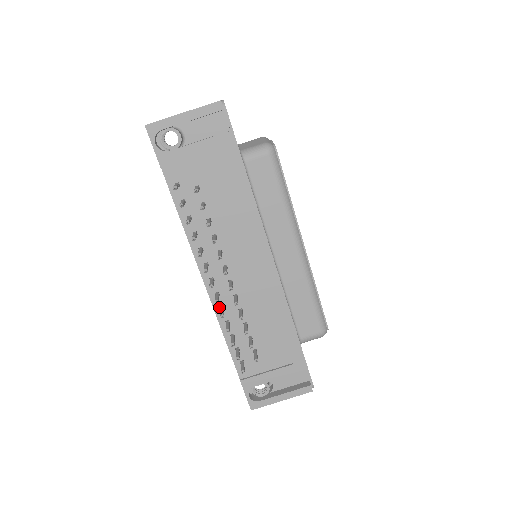
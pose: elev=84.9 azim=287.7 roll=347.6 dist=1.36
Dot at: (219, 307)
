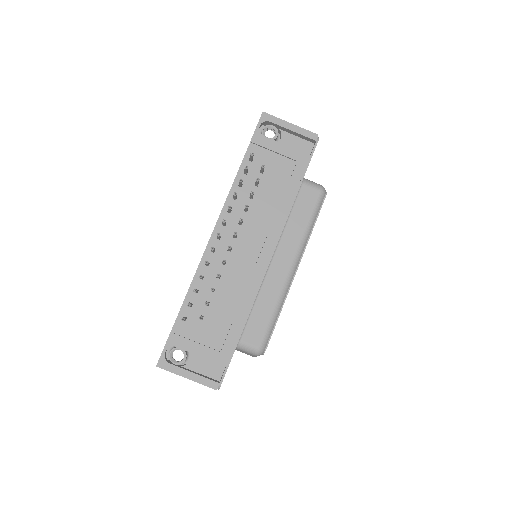
Dot at: occluded
